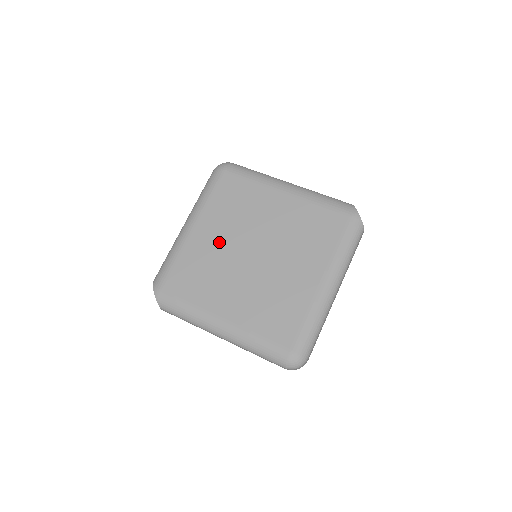
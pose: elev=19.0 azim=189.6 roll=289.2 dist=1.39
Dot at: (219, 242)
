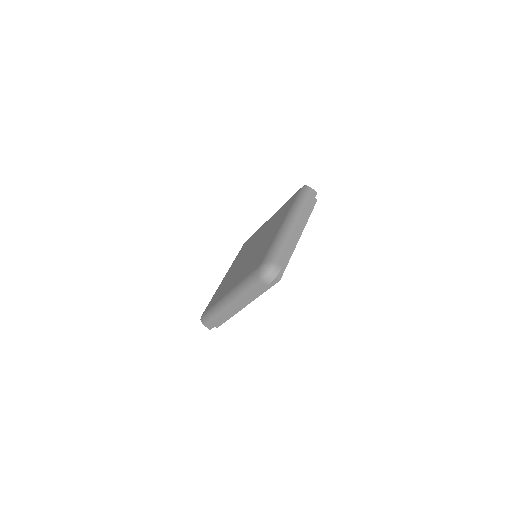
Dot at: (235, 267)
